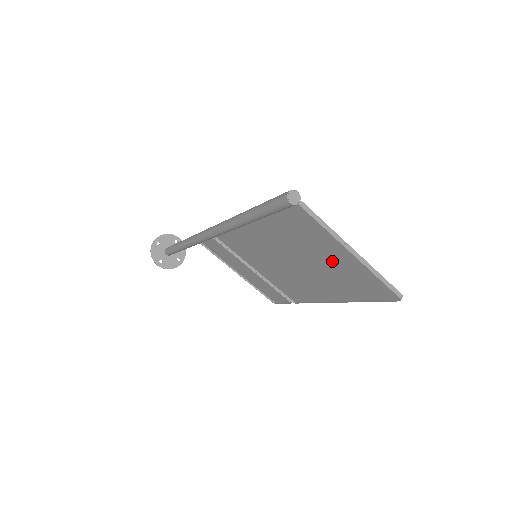
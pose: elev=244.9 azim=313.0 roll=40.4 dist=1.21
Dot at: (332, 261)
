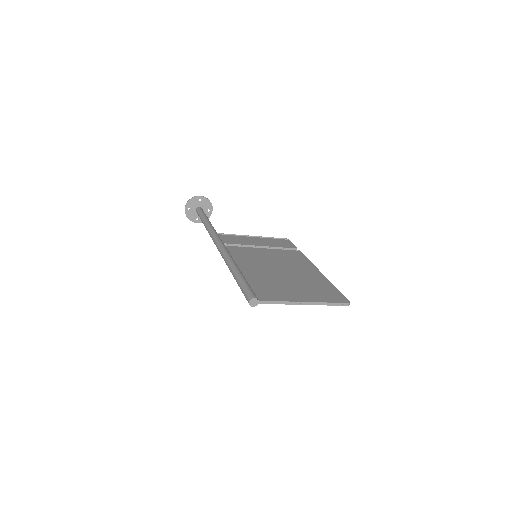
Dot at: (299, 290)
